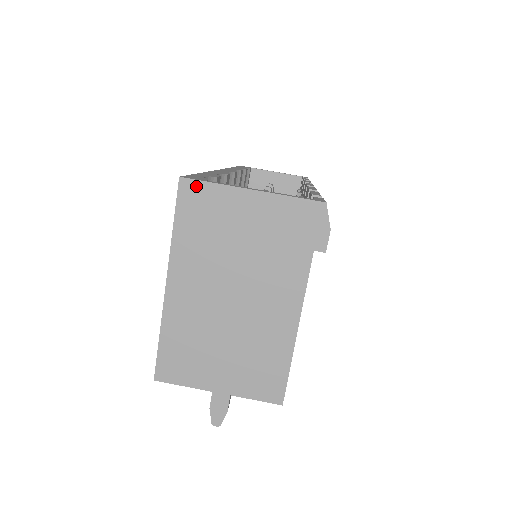
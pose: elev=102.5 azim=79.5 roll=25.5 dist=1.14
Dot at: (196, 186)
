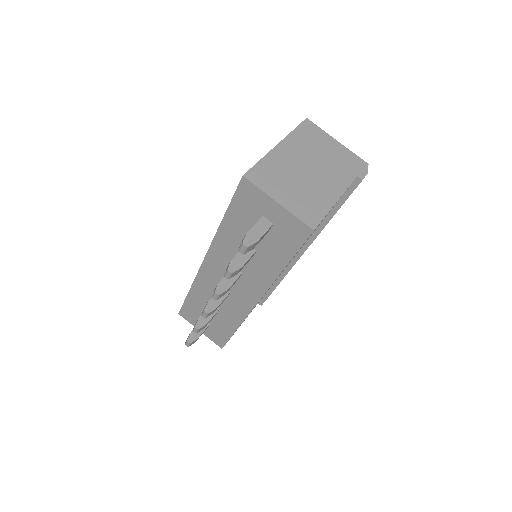
Dot at: (313, 125)
